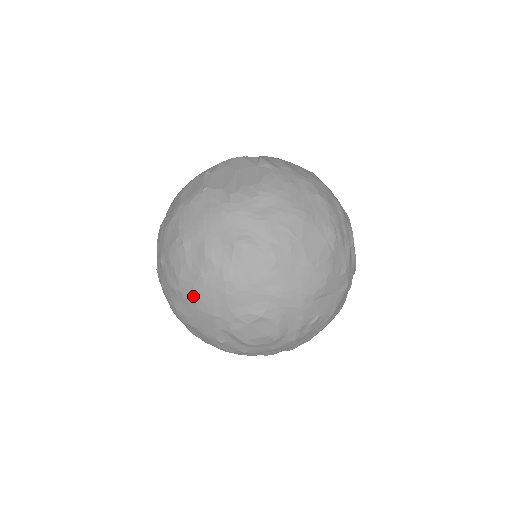
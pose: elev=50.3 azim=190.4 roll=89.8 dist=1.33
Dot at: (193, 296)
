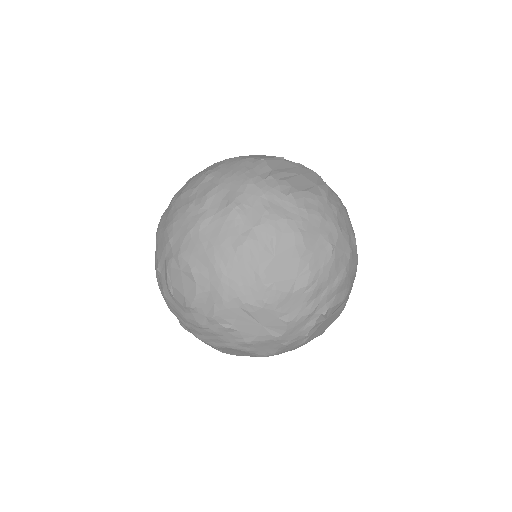
Dot at: (173, 214)
